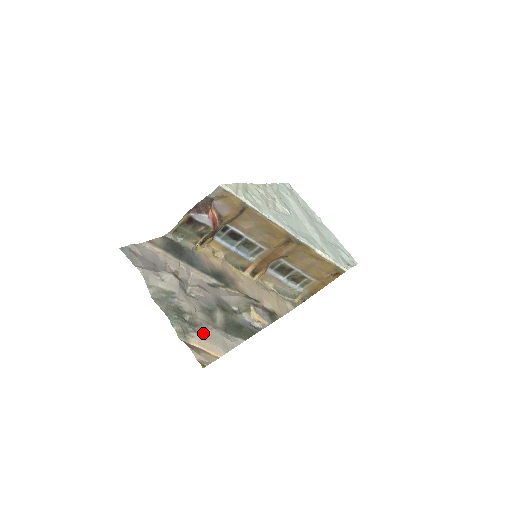
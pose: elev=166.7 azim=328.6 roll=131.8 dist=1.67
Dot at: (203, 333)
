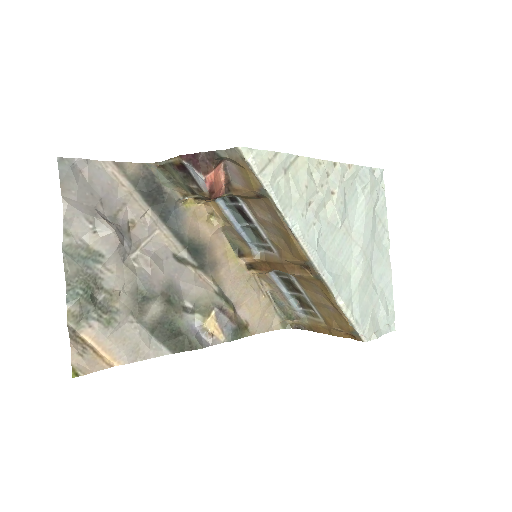
Dot at: (111, 326)
